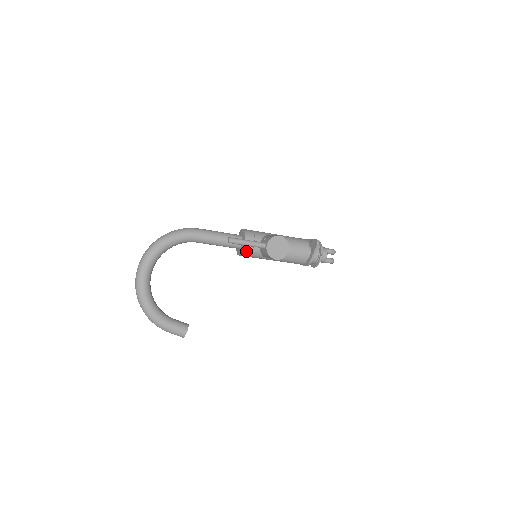
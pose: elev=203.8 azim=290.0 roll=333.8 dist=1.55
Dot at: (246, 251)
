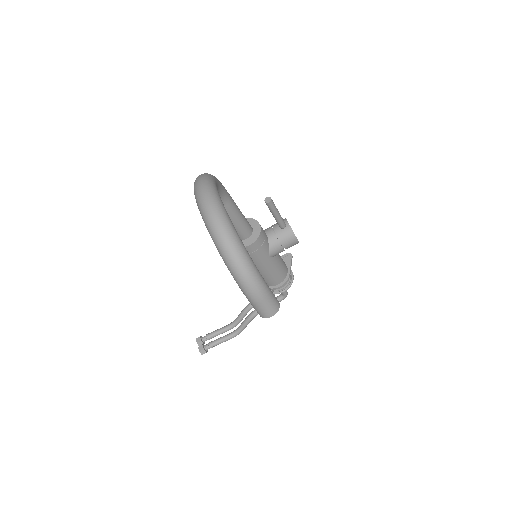
Dot at: (261, 236)
